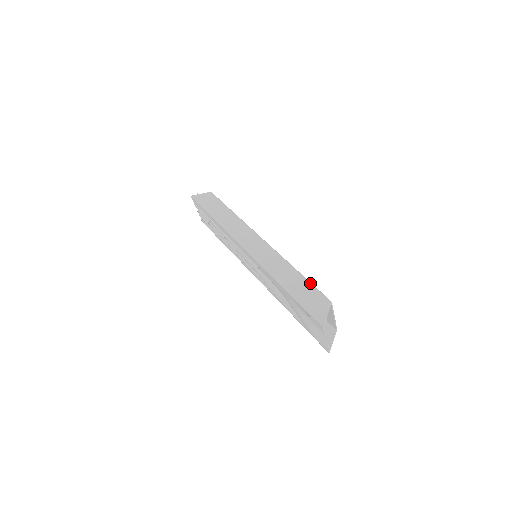
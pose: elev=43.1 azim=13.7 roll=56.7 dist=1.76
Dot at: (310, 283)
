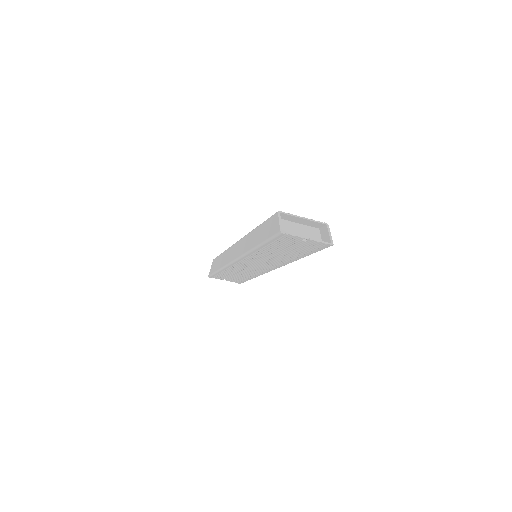
Dot at: (265, 221)
